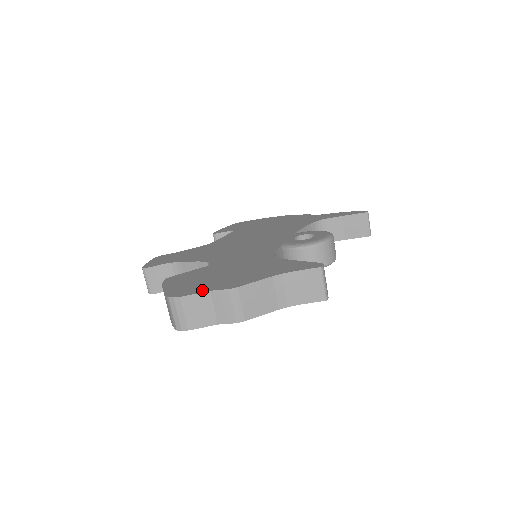
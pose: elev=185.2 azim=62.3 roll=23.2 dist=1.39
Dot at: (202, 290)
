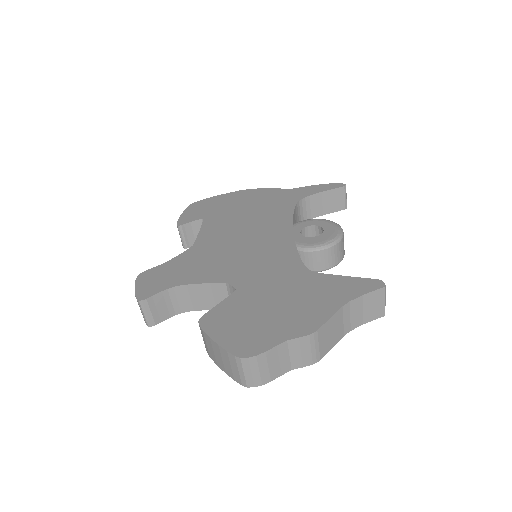
Dot at: (275, 340)
